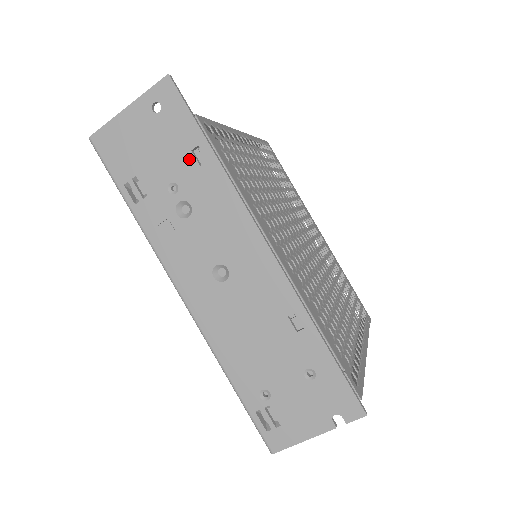
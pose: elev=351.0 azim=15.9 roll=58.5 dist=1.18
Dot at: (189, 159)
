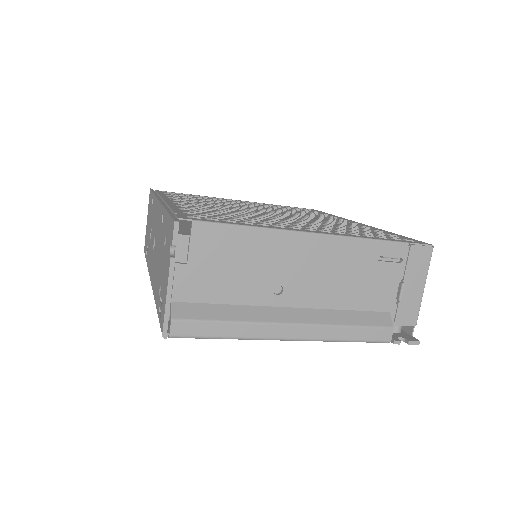
Dot at: (151, 209)
